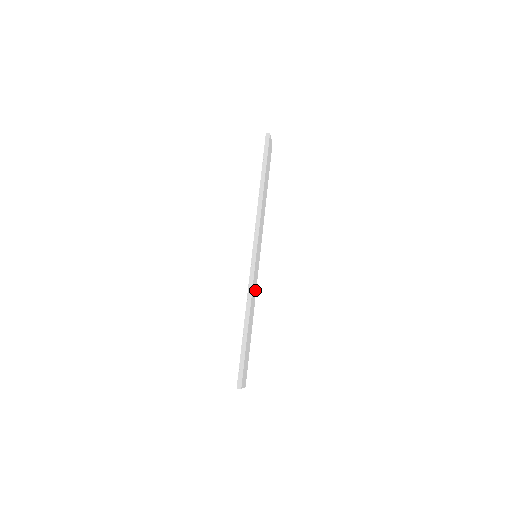
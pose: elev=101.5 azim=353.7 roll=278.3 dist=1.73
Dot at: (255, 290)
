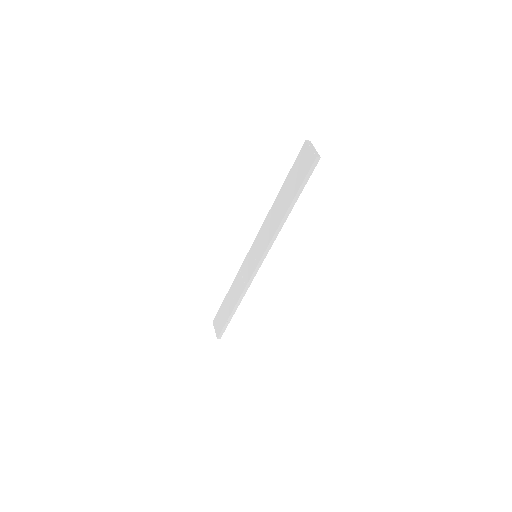
Dot at: occluded
